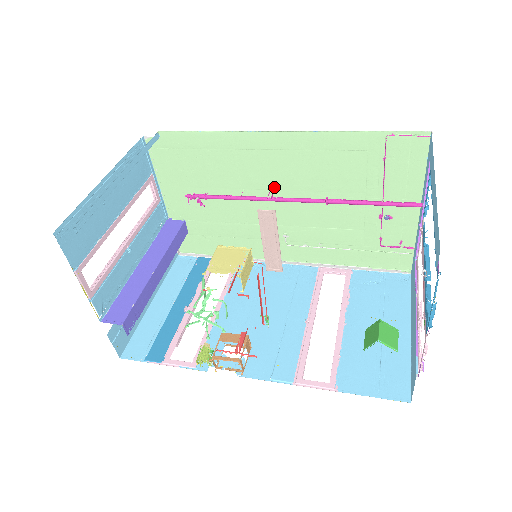
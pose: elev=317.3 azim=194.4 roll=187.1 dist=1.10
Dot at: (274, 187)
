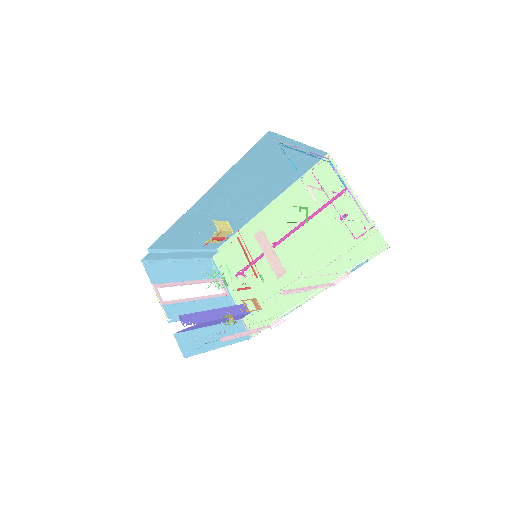
Dot at: occluded
